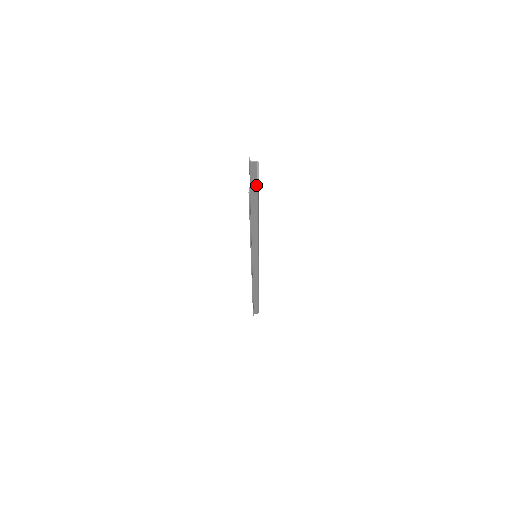
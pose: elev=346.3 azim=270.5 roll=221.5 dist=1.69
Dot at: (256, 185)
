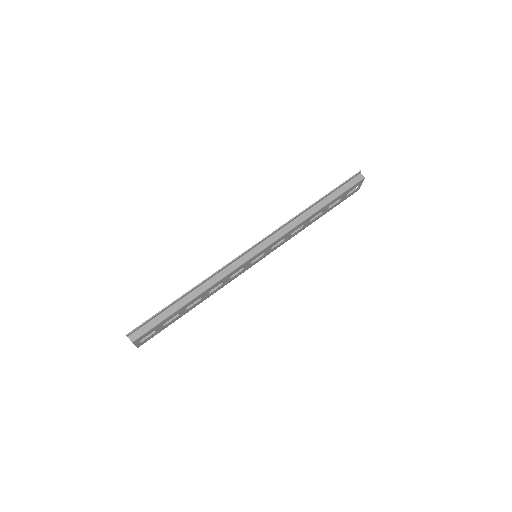
Dot at: (161, 319)
